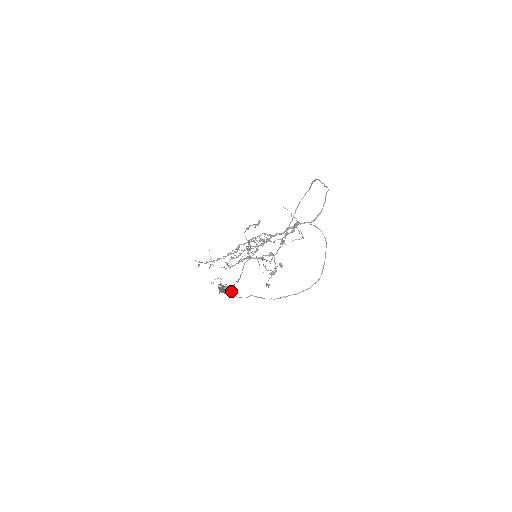
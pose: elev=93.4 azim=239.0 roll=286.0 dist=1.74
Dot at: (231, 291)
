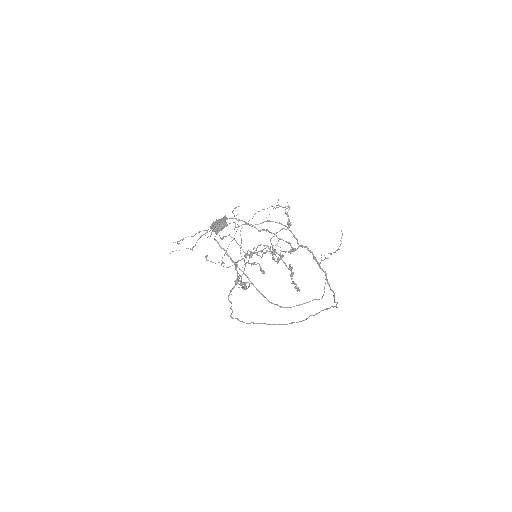
Dot at: (215, 236)
